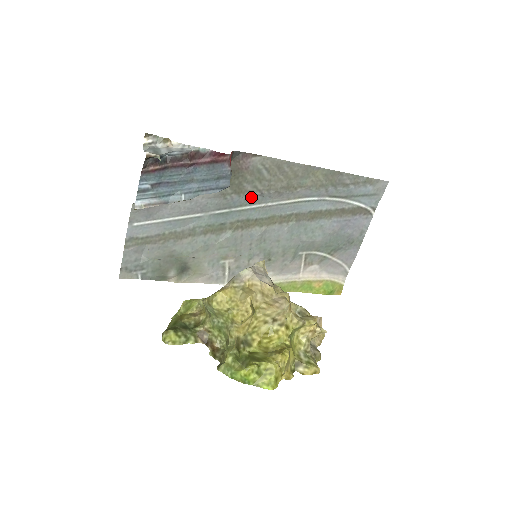
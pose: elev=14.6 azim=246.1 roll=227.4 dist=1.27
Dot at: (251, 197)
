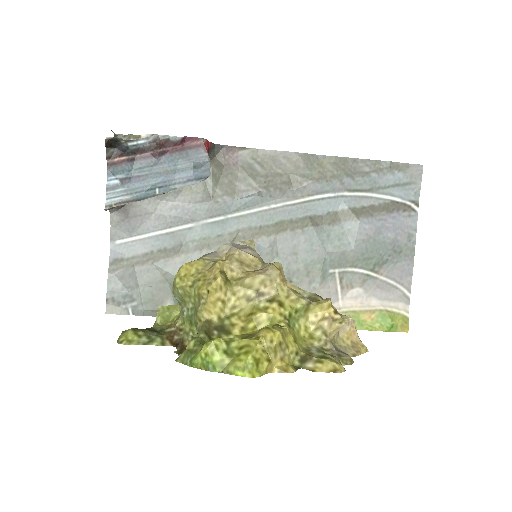
Dot at: (247, 198)
